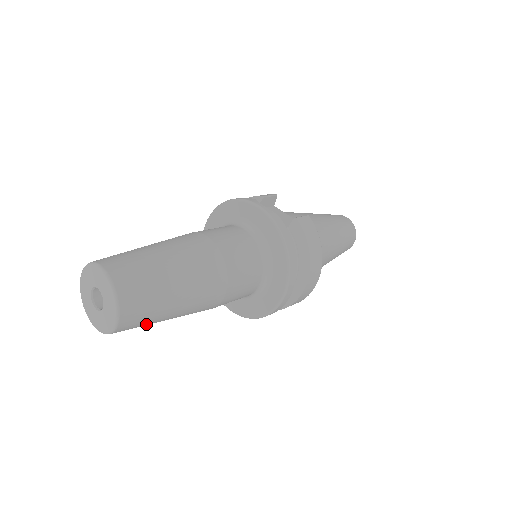
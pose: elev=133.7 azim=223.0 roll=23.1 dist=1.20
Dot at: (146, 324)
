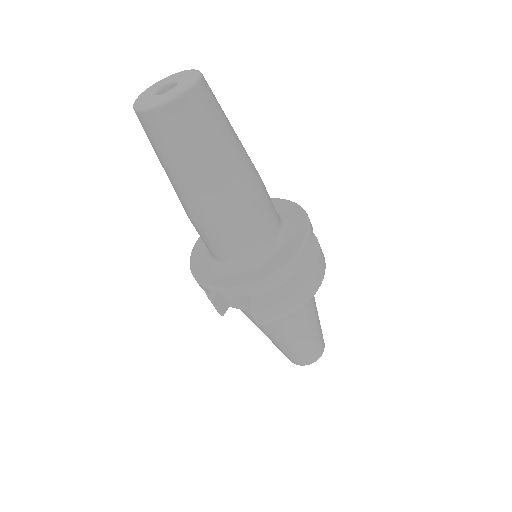
Dot at: (197, 135)
